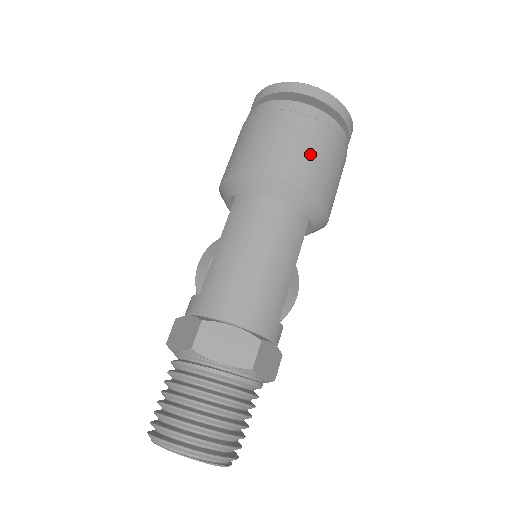
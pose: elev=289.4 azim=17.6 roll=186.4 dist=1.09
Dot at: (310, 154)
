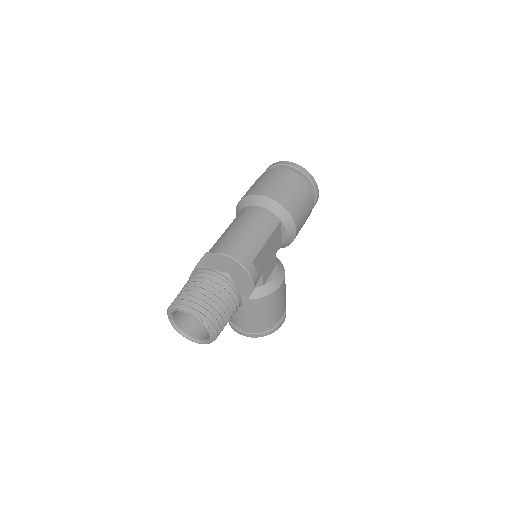
Dot at: (281, 187)
